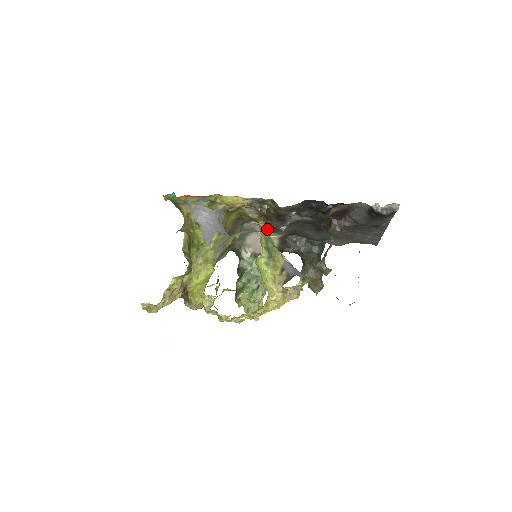
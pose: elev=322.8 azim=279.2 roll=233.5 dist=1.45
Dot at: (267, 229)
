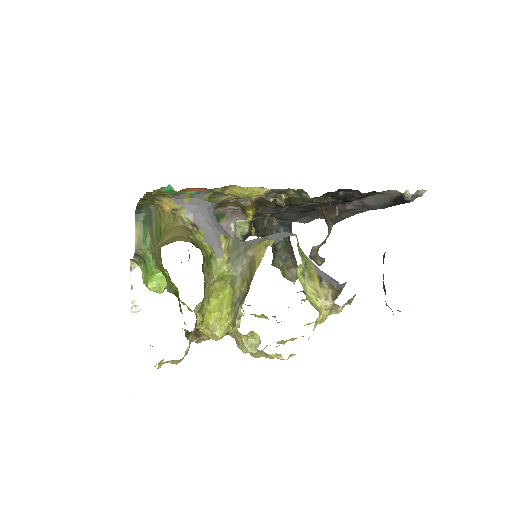
Dot at: (241, 213)
